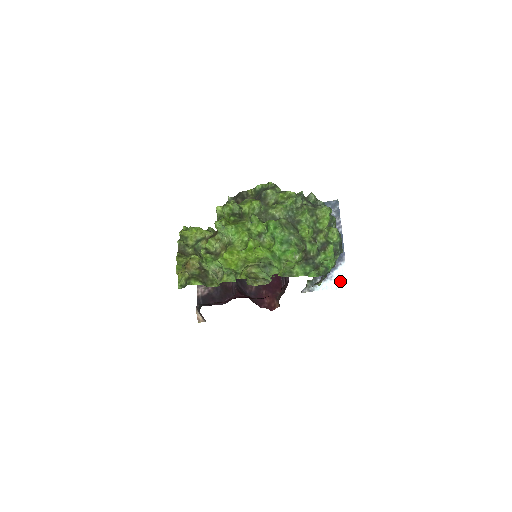
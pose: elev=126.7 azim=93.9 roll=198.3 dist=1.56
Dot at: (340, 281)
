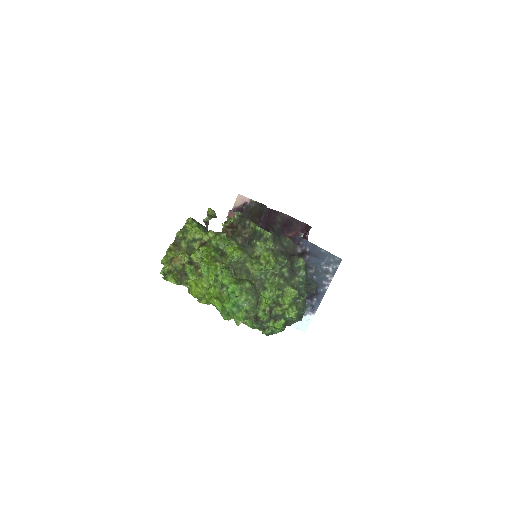
Dot at: (303, 325)
